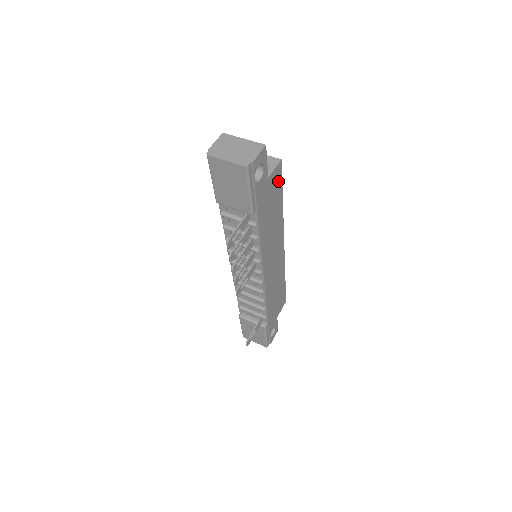
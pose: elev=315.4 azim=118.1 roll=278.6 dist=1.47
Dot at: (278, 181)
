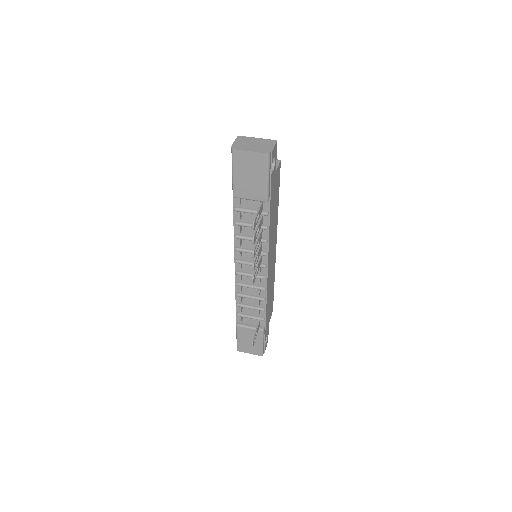
Dot at: (278, 179)
